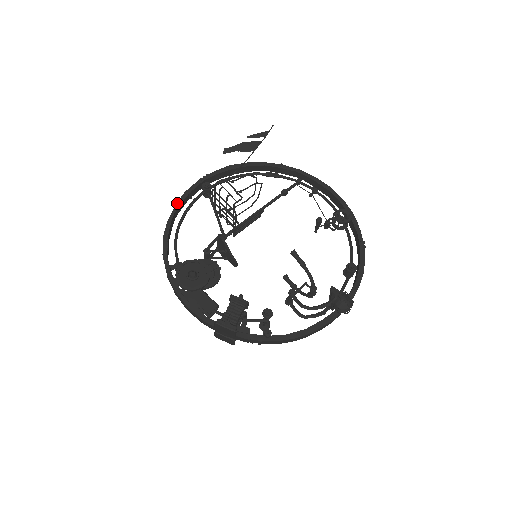
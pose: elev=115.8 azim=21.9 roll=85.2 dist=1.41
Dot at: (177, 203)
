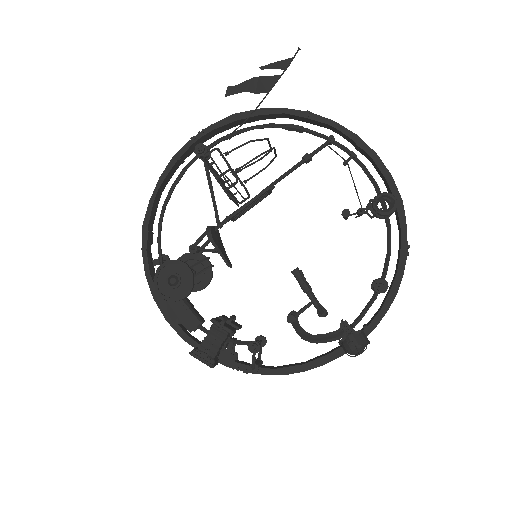
Dot at: (162, 174)
